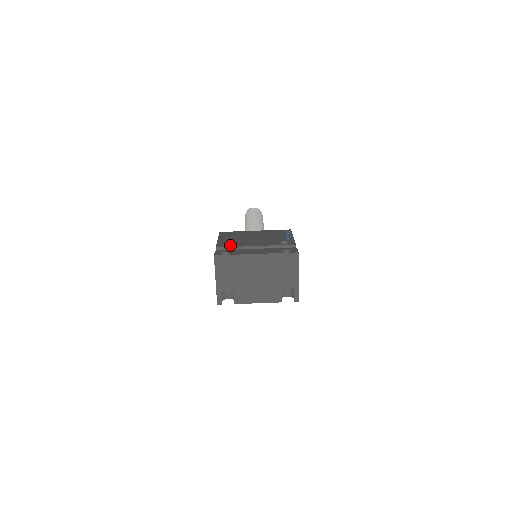
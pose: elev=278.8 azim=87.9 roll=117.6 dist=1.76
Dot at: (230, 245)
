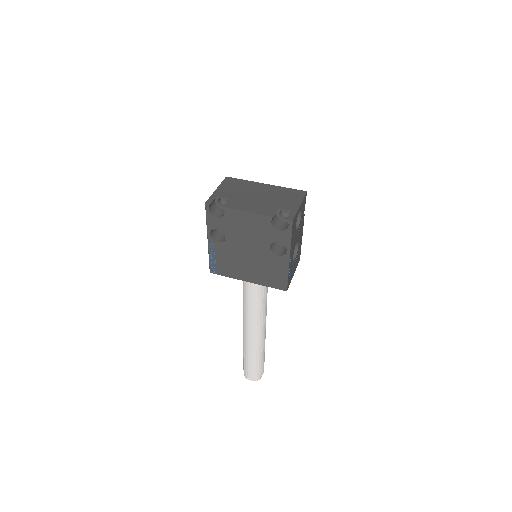
Dot at: occluded
